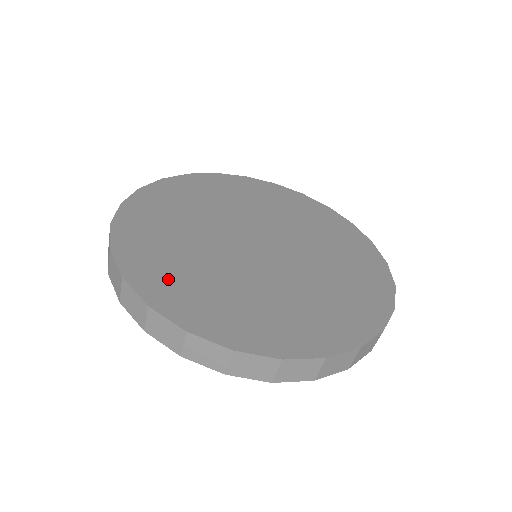
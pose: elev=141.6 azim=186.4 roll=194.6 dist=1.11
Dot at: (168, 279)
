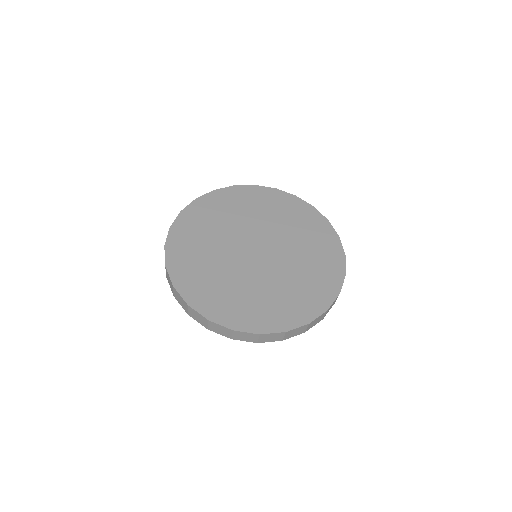
Dot at: (212, 298)
